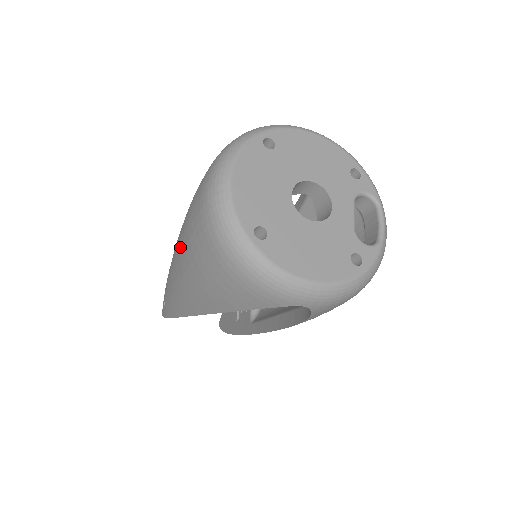
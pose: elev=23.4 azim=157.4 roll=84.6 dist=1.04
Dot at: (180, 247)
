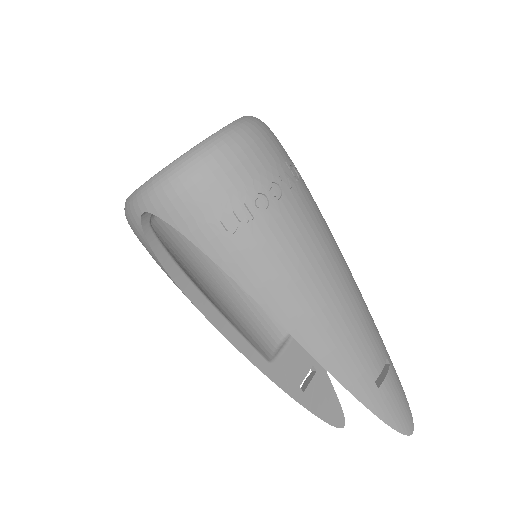
Dot at: occluded
